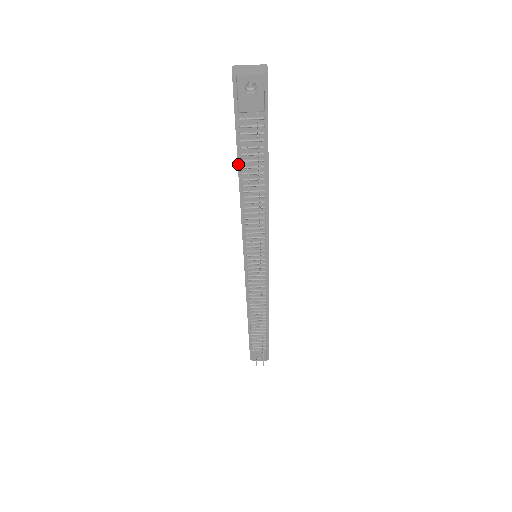
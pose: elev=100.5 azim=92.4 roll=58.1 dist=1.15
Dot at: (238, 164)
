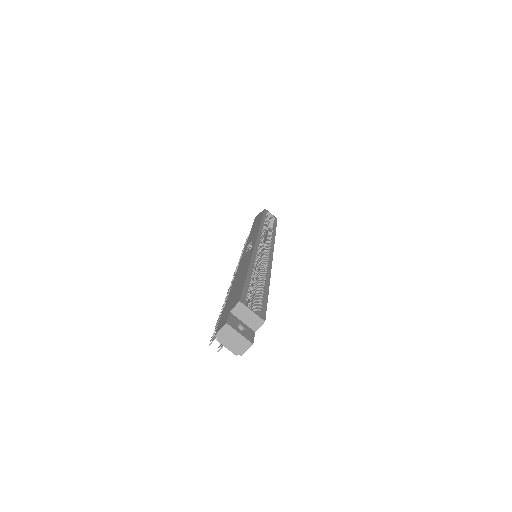
Dot at: (229, 296)
